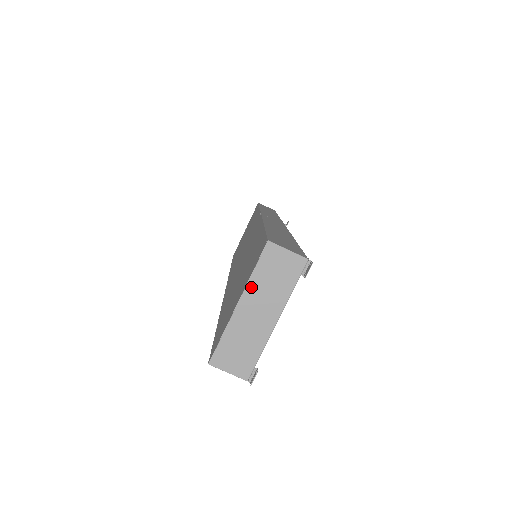
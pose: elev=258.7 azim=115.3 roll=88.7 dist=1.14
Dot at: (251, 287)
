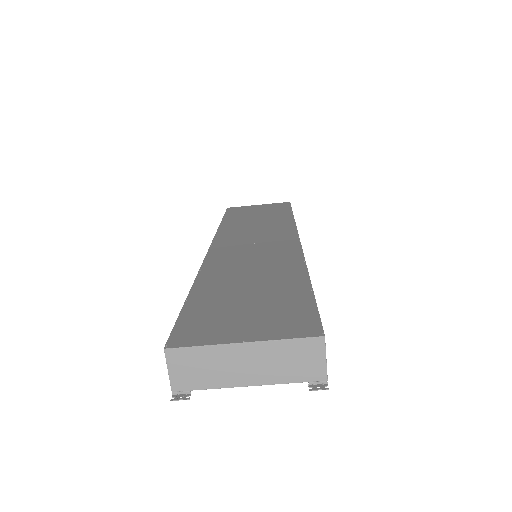
Dot at: (269, 346)
